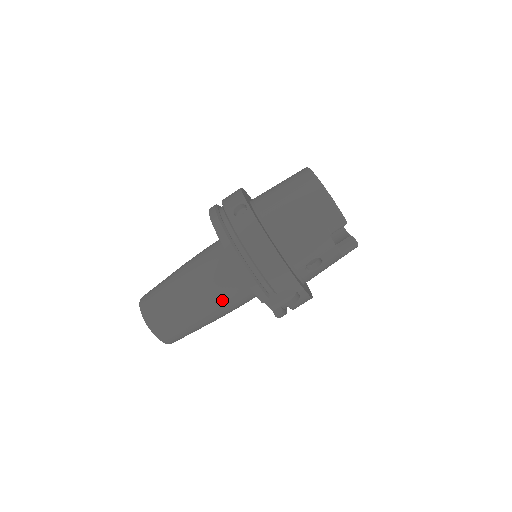
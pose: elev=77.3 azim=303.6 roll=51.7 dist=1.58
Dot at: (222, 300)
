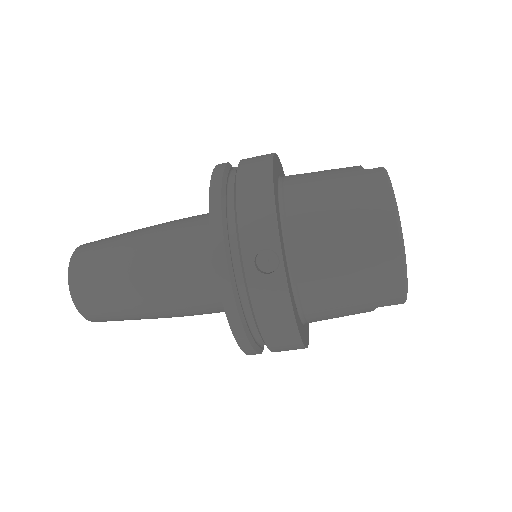
Dot at: occluded
